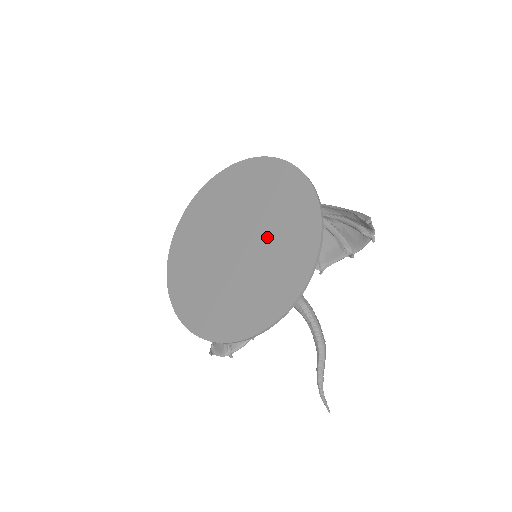
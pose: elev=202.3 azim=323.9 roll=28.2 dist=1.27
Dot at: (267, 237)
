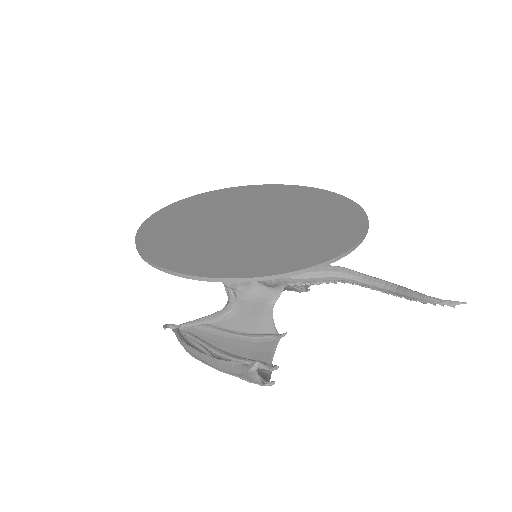
Dot at: (286, 208)
